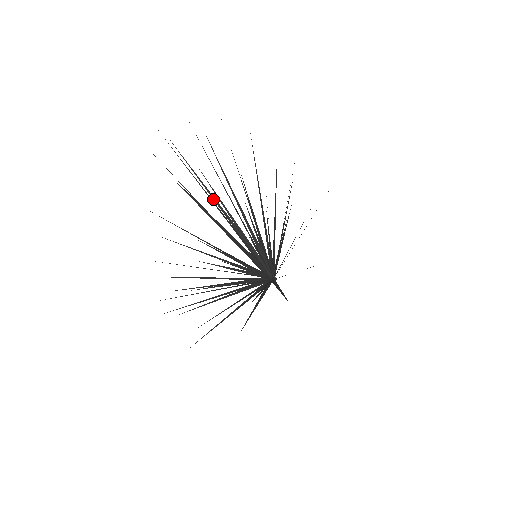
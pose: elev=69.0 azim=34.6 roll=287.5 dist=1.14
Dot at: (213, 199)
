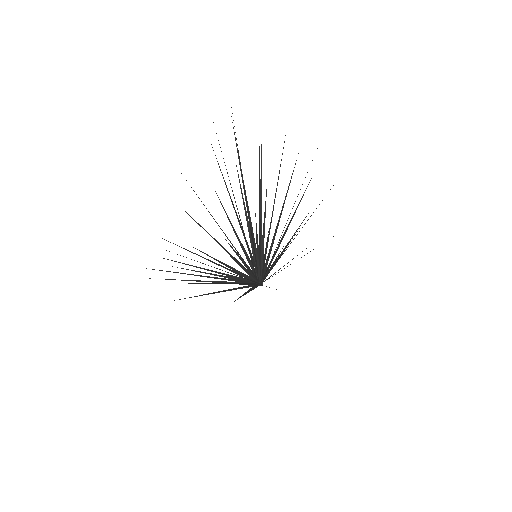
Dot at: occluded
